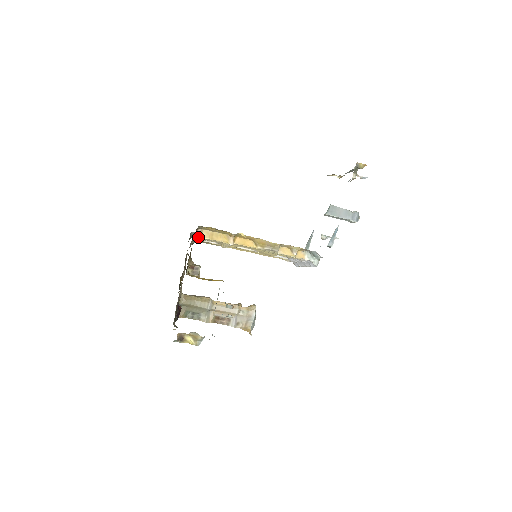
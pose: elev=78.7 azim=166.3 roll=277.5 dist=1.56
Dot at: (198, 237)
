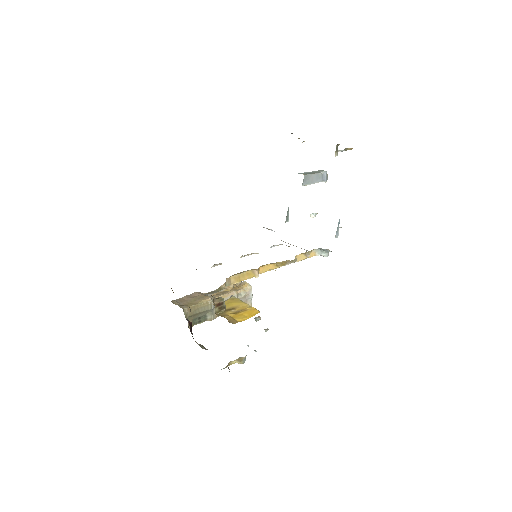
Dot at: (226, 285)
